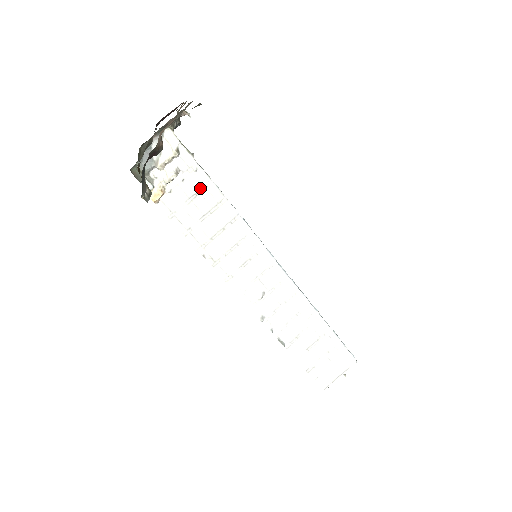
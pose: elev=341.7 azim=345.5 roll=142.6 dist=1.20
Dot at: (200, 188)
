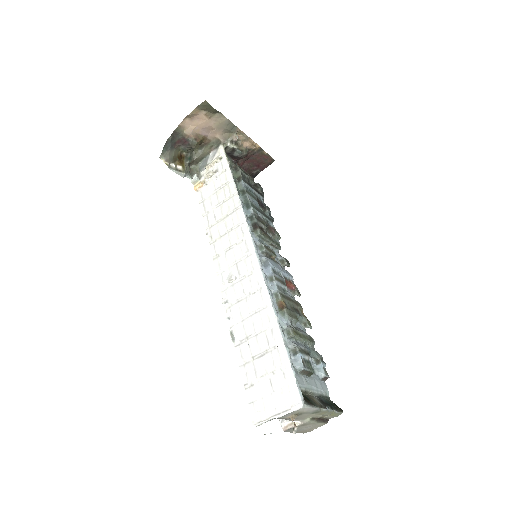
Dot at: (224, 183)
